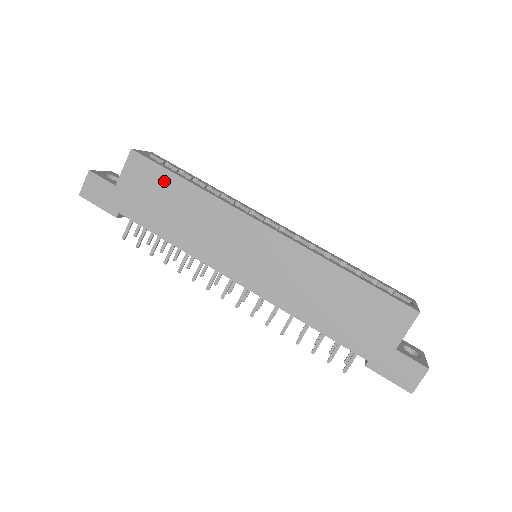
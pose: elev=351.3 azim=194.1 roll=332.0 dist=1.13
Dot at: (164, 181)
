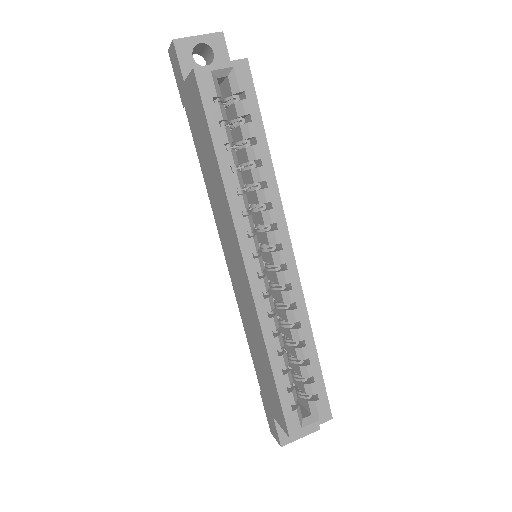
Dot at: (206, 132)
